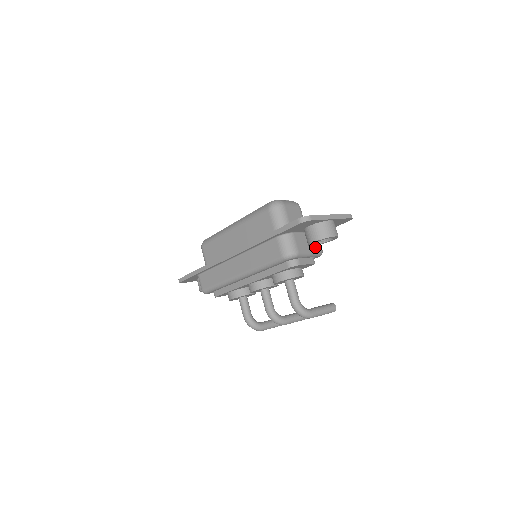
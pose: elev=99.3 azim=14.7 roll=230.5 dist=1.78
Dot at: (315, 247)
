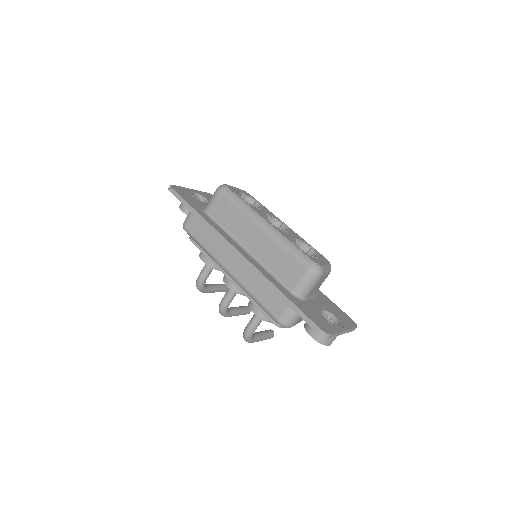
Dot at: occluded
